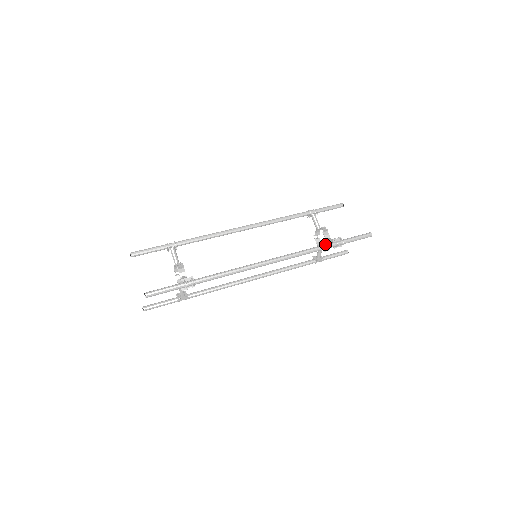
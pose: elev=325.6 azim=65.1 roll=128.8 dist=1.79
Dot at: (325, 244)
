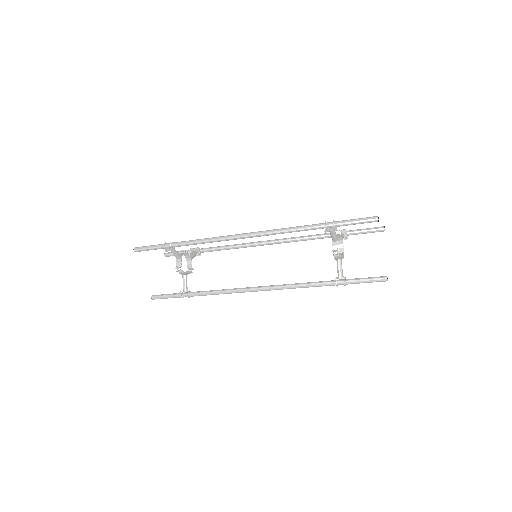
Dot at: (311, 225)
